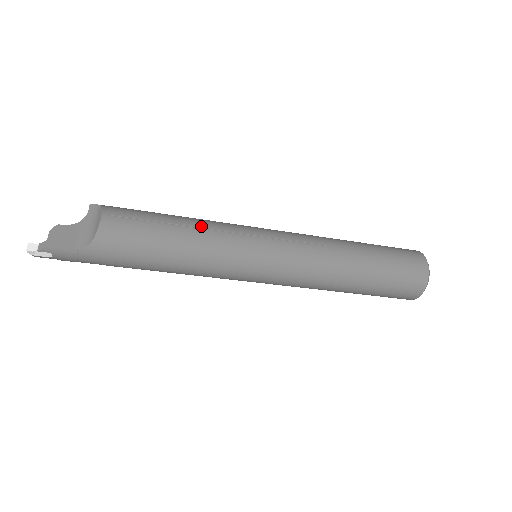
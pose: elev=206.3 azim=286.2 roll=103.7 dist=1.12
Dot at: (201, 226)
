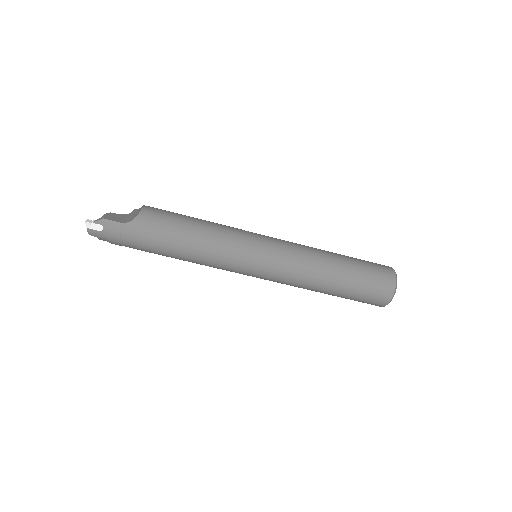
Dot at: (215, 223)
